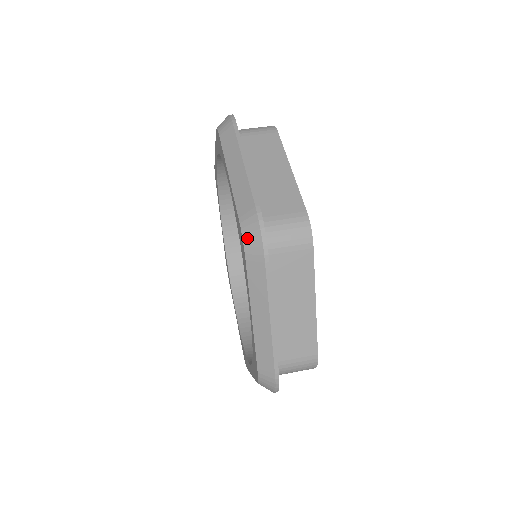
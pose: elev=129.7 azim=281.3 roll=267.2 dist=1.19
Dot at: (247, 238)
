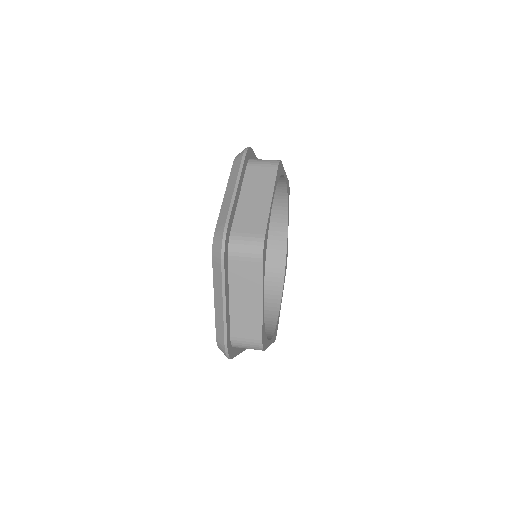
Dot at: (215, 245)
